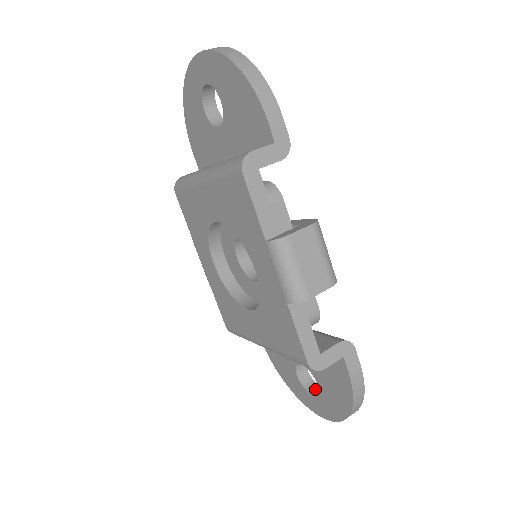
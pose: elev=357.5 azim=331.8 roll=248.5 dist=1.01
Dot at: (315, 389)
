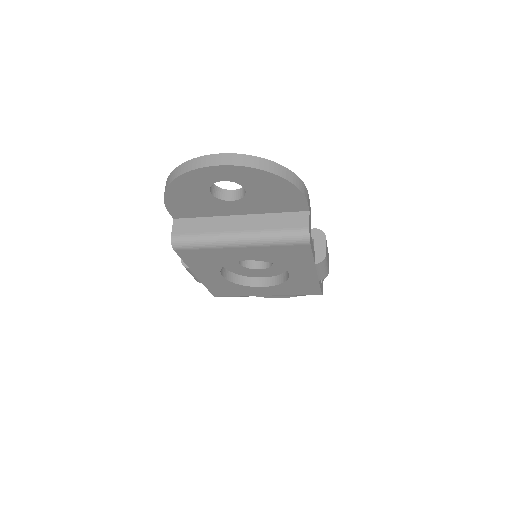
Dot at: occluded
